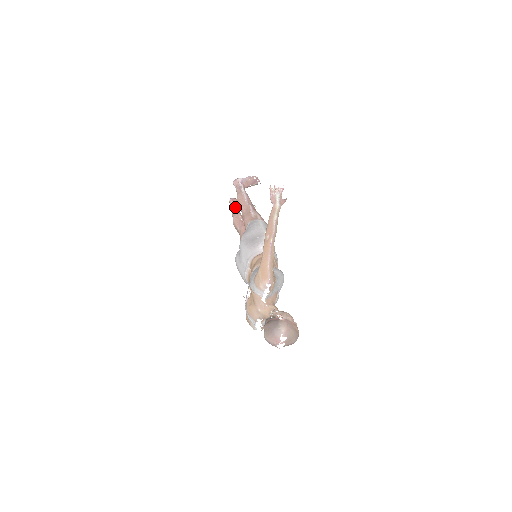
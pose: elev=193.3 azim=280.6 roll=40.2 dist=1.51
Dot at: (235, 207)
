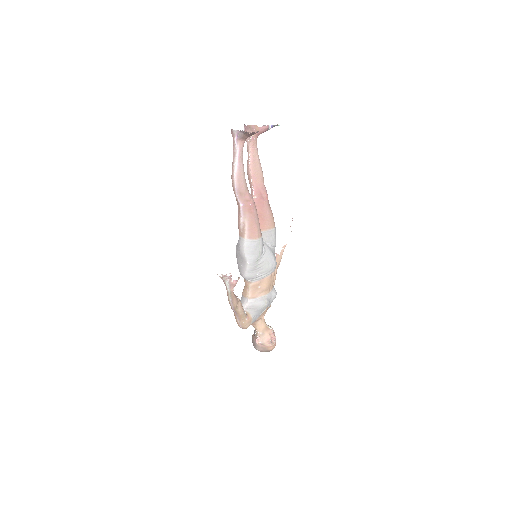
Dot at: (248, 148)
